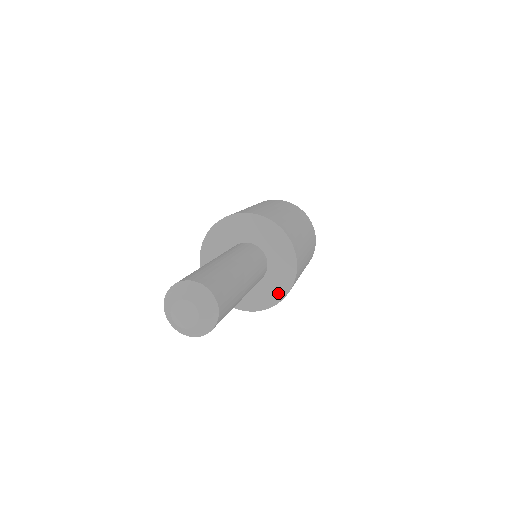
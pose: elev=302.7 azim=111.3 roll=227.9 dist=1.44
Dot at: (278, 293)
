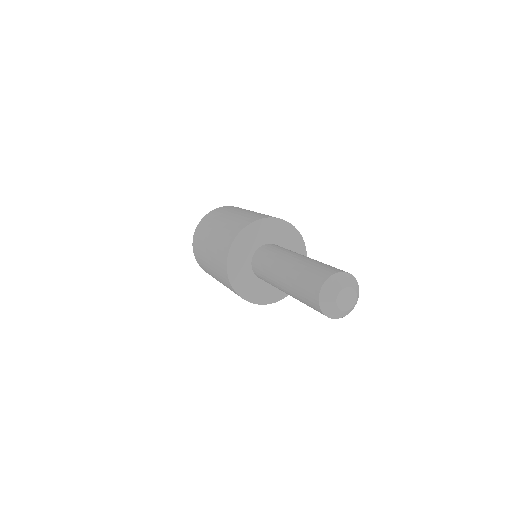
Dot at: occluded
